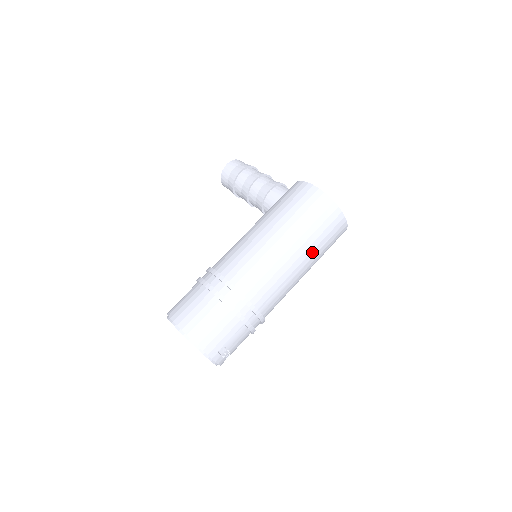
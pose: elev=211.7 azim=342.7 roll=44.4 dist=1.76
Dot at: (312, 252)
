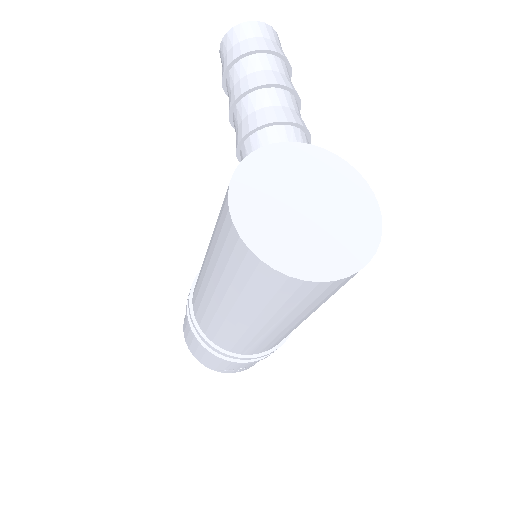
Dot at: (274, 317)
